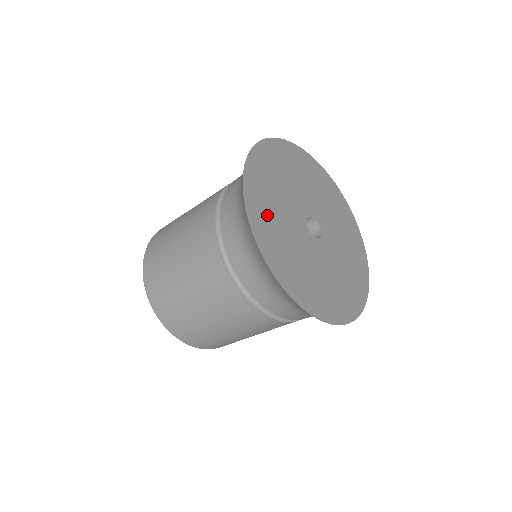
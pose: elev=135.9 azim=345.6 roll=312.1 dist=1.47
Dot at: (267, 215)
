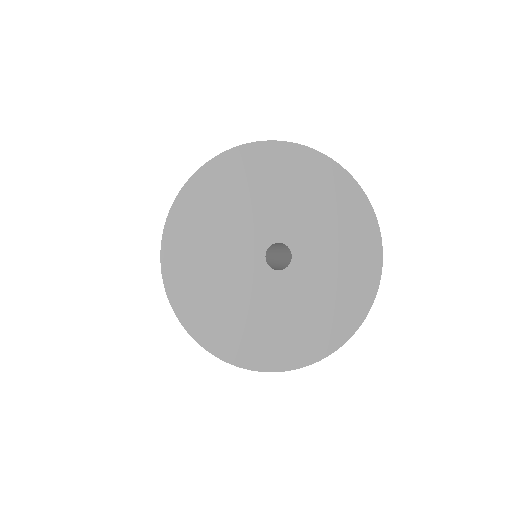
Dot at: (220, 196)
